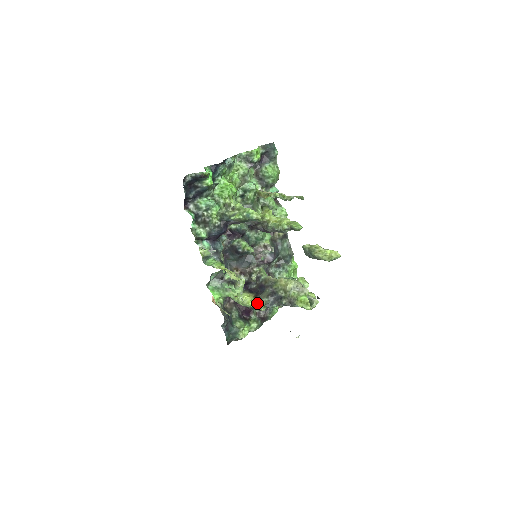
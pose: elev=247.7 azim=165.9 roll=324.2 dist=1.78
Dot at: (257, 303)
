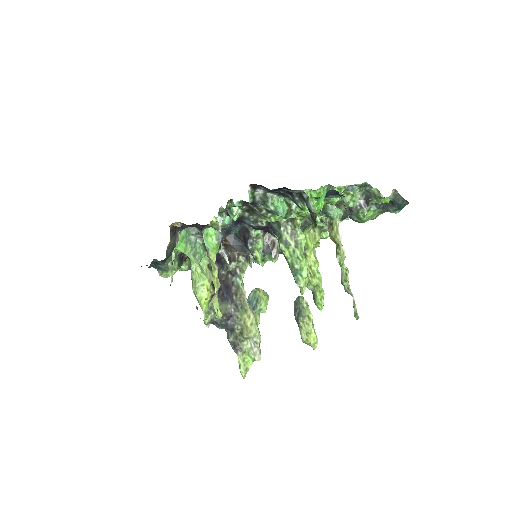
Dot at: (208, 310)
